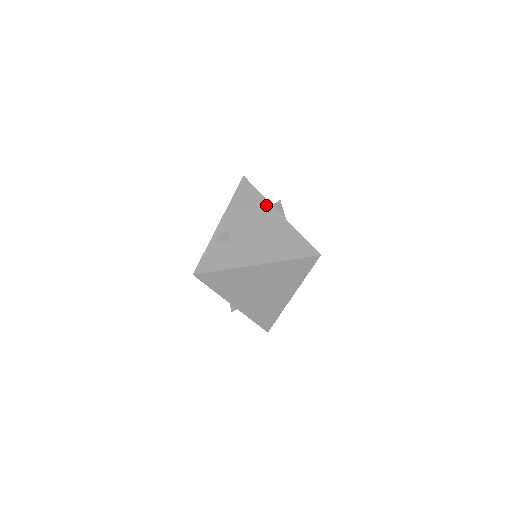
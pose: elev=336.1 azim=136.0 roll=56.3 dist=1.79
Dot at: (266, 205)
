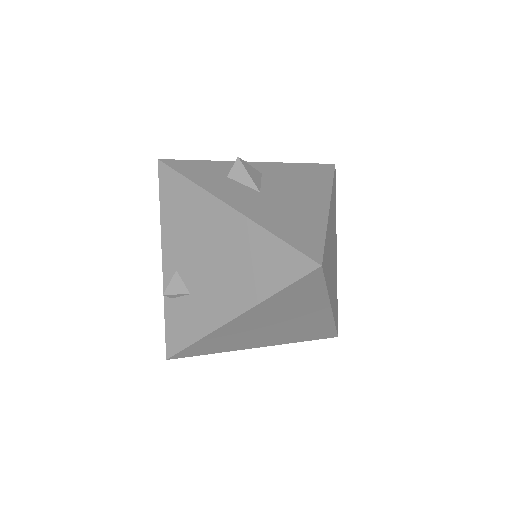
Dot at: (206, 201)
